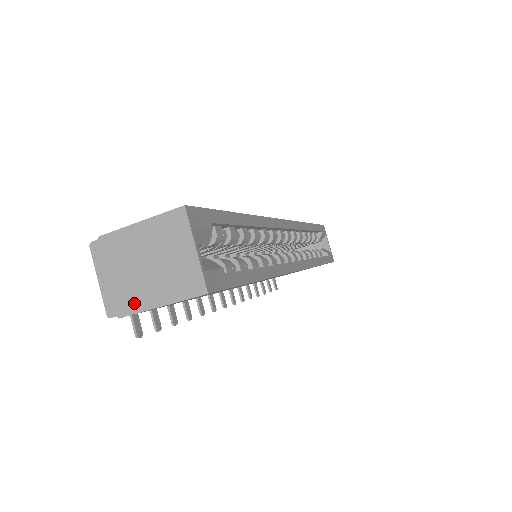
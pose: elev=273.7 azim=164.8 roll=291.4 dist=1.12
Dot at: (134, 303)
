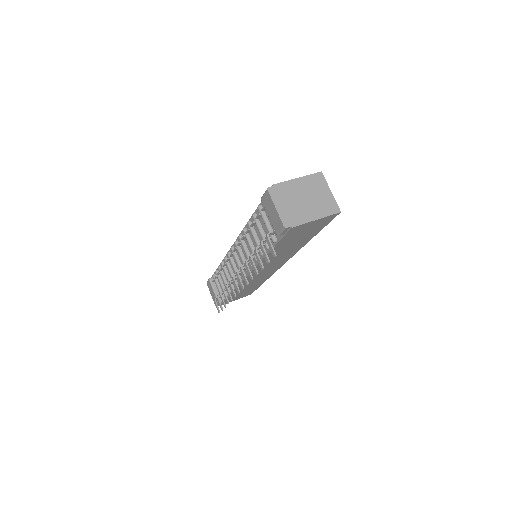
Dot at: (301, 219)
